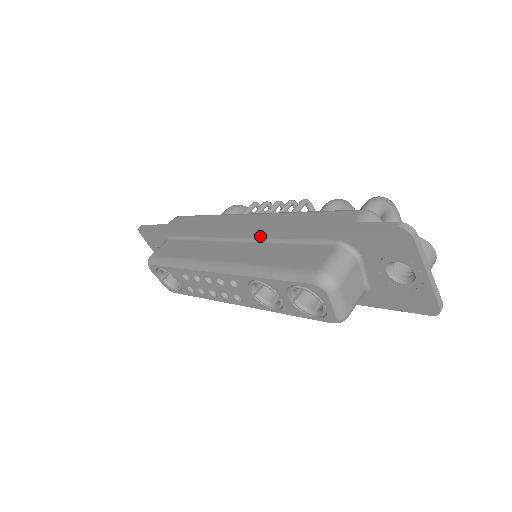
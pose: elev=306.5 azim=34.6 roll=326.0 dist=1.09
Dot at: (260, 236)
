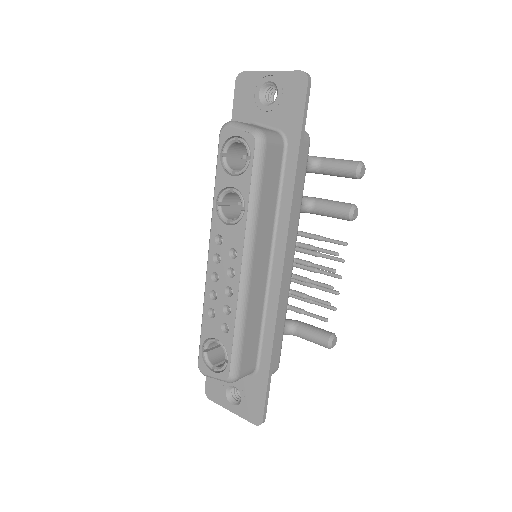
Dot at: occluded
